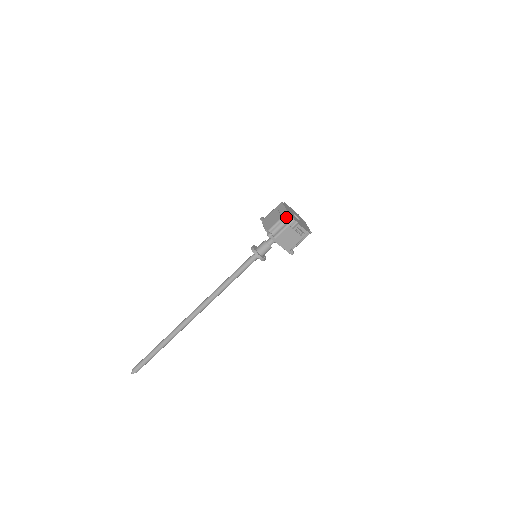
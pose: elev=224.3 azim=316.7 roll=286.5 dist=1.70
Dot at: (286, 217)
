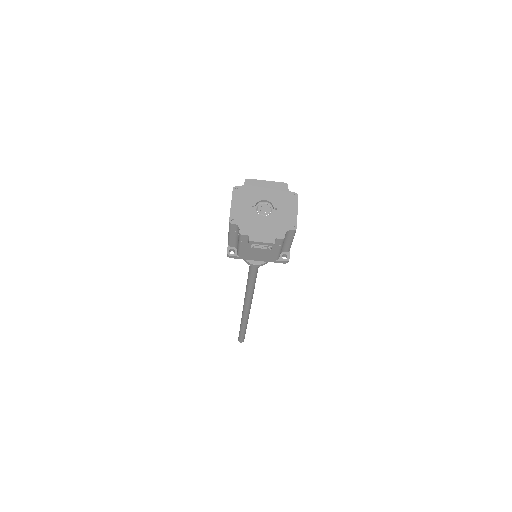
Dot at: (233, 228)
